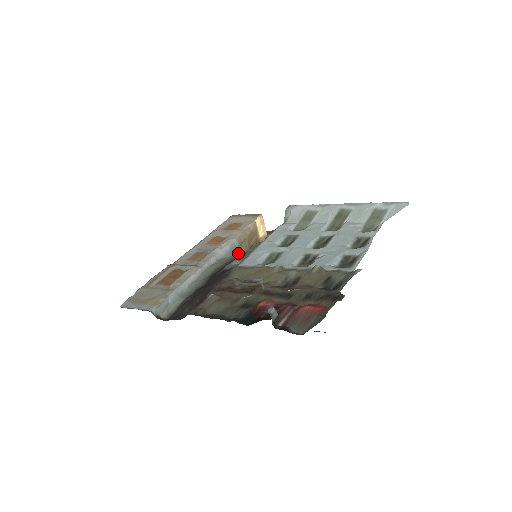
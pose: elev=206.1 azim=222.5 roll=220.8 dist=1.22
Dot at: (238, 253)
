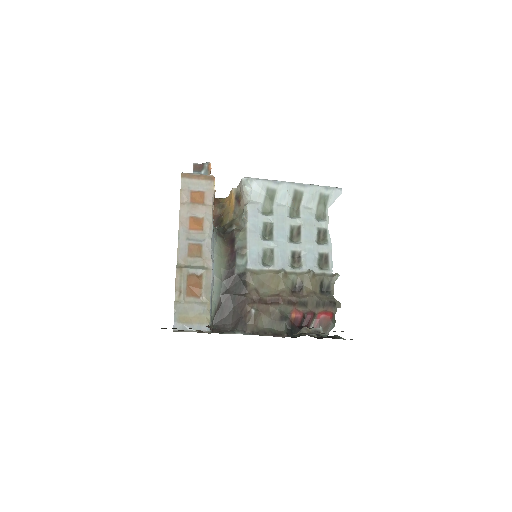
Dot at: (216, 231)
